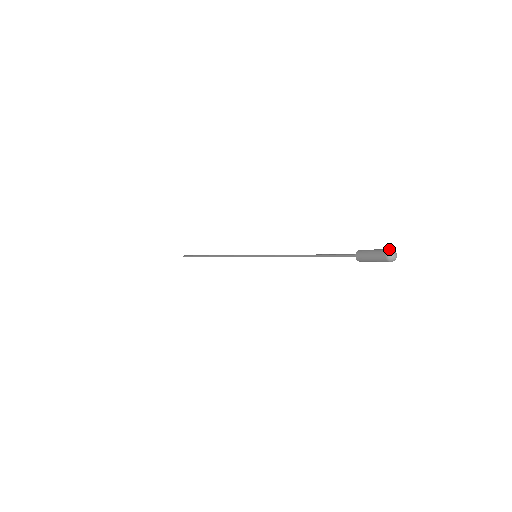
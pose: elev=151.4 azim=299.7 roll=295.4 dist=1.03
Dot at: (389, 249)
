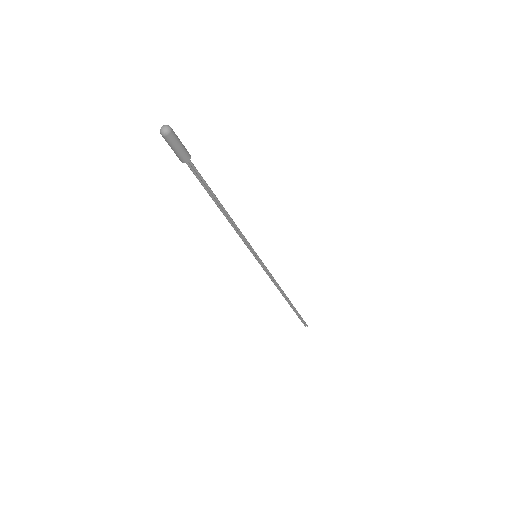
Dot at: (166, 126)
